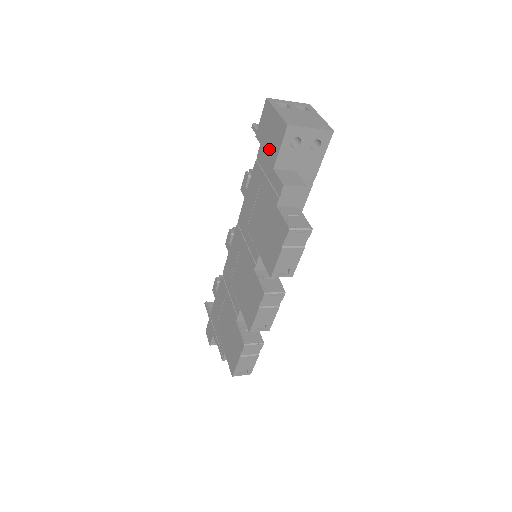
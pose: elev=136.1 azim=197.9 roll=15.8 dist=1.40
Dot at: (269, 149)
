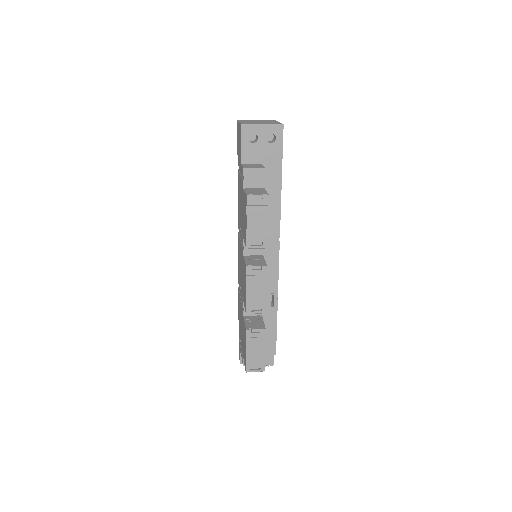
Dot at: (239, 153)
